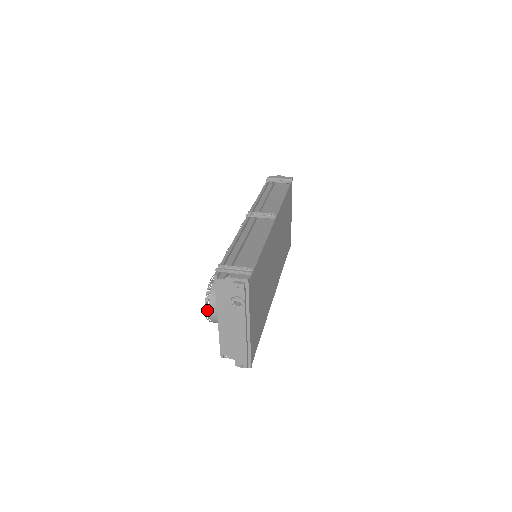
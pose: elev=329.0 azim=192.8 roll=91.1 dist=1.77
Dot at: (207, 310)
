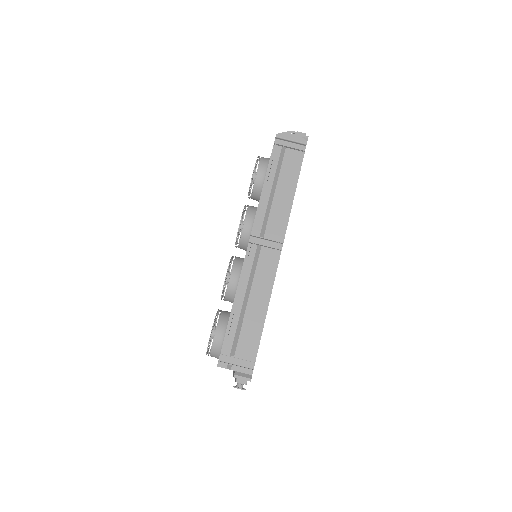
Dot at: (208, 355)
